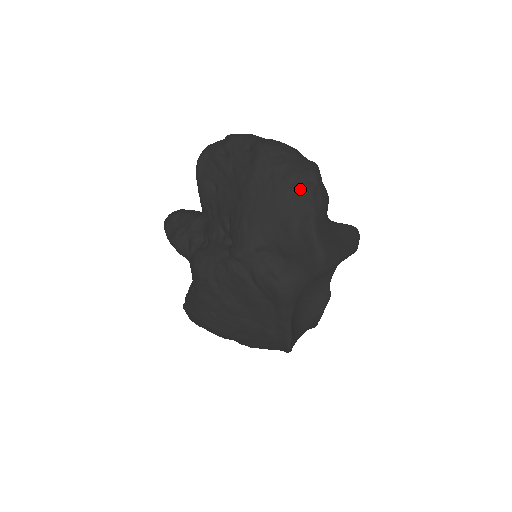
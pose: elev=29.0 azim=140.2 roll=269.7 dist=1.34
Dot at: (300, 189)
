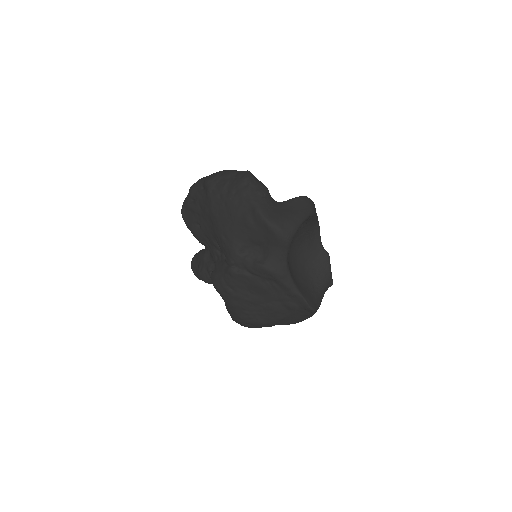
Dot at: (241, 194)
